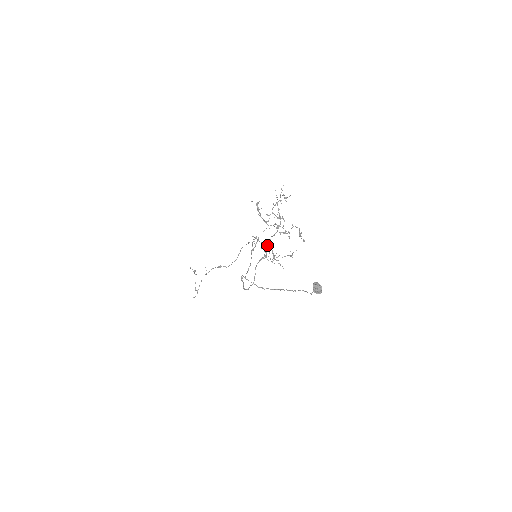
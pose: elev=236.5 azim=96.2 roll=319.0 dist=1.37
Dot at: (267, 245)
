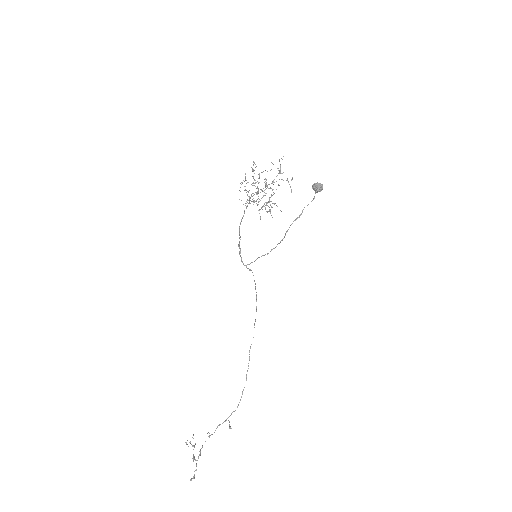
Dot at: (258, 192)
